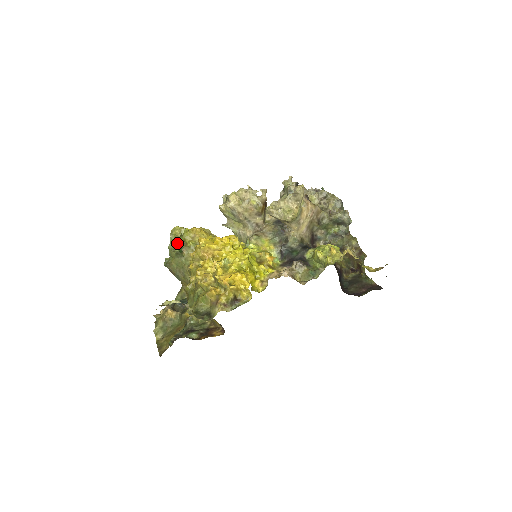
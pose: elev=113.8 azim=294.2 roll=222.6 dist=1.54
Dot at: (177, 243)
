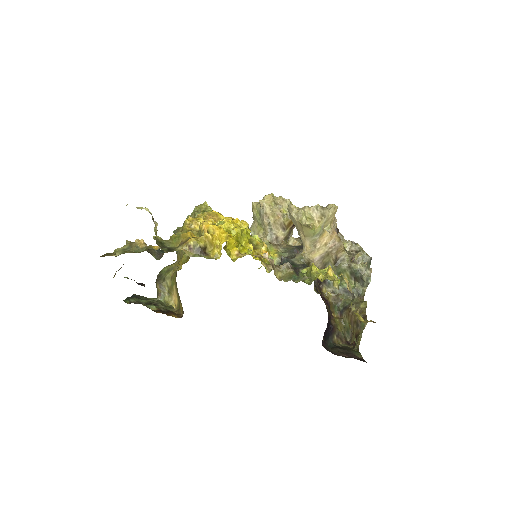
Dot at: (196, 214)
